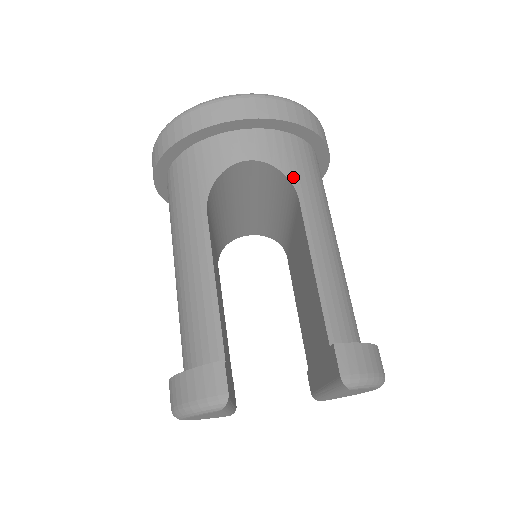
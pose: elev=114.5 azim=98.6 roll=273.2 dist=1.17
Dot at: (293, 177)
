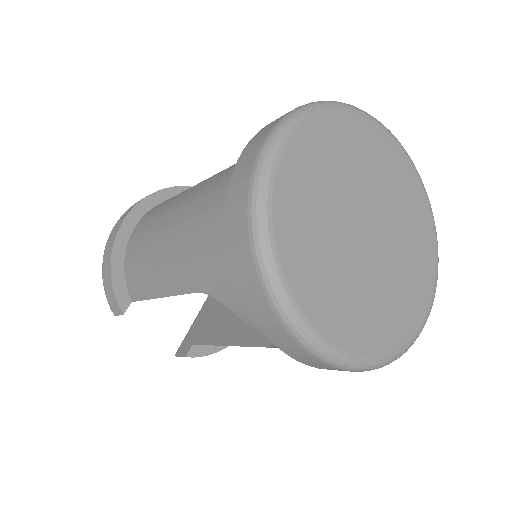
Dot at: occluded
